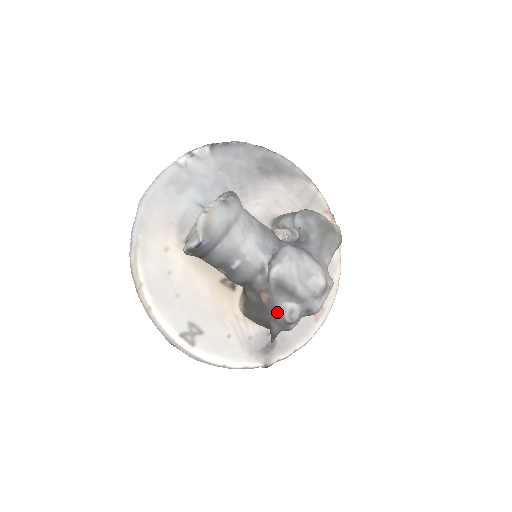
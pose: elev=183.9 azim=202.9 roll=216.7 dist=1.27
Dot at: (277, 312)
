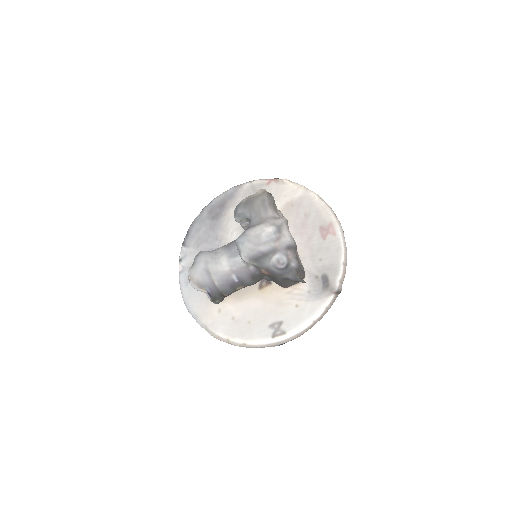
Dot at: (275, 271)
